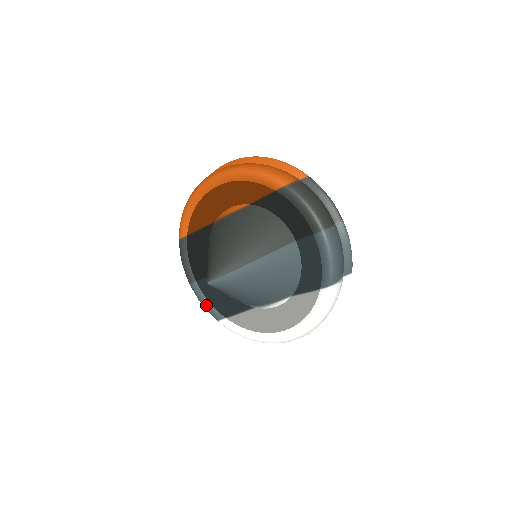
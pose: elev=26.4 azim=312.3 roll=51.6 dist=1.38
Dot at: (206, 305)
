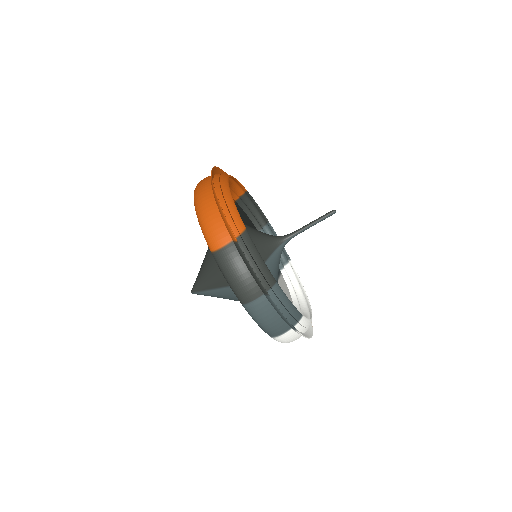
Dot at: occluded
